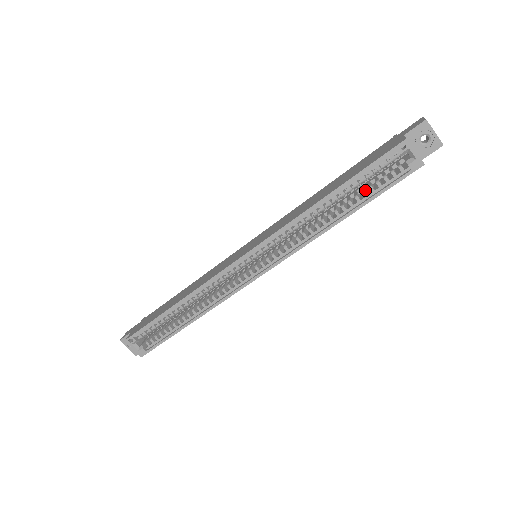
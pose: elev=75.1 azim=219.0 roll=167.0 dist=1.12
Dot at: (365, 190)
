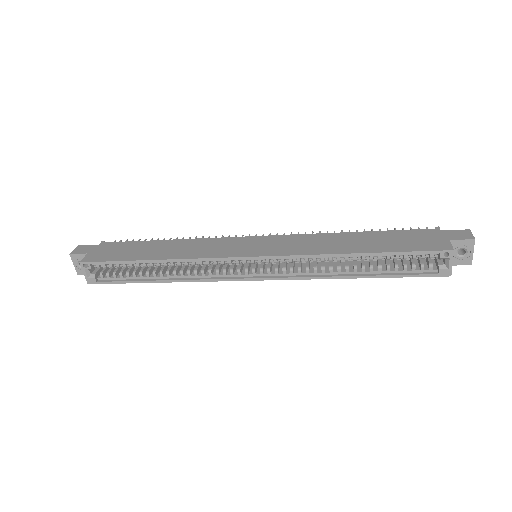
Dot at: (389, 263)
